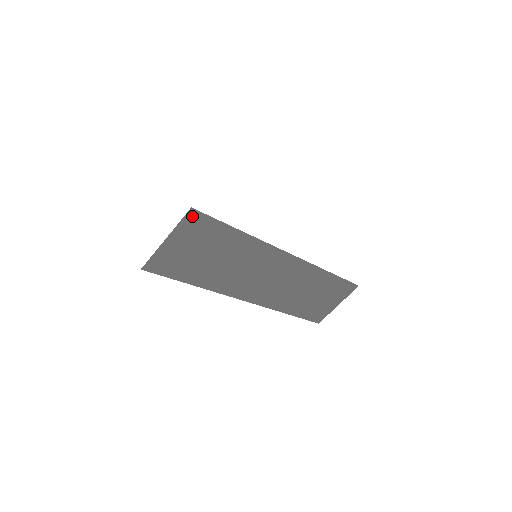
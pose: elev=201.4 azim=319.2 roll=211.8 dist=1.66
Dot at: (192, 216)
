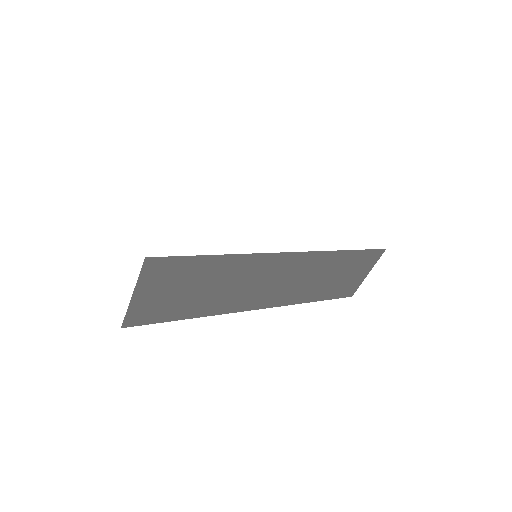
Dot at: (151, 264)
